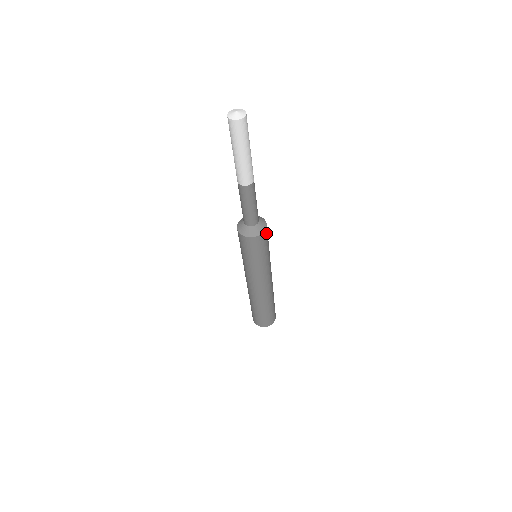
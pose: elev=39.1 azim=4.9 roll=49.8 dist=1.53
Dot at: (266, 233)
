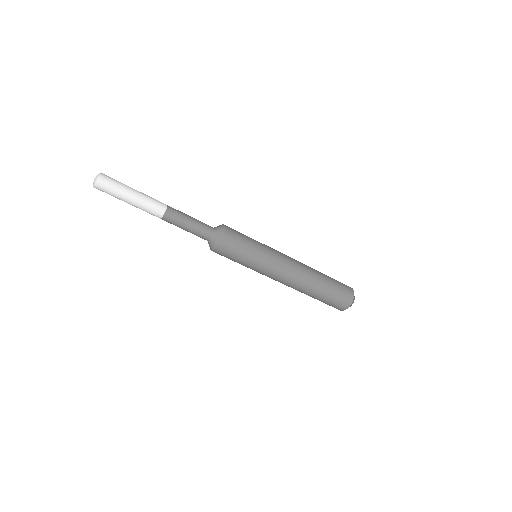
Dot at: (229, 228)
